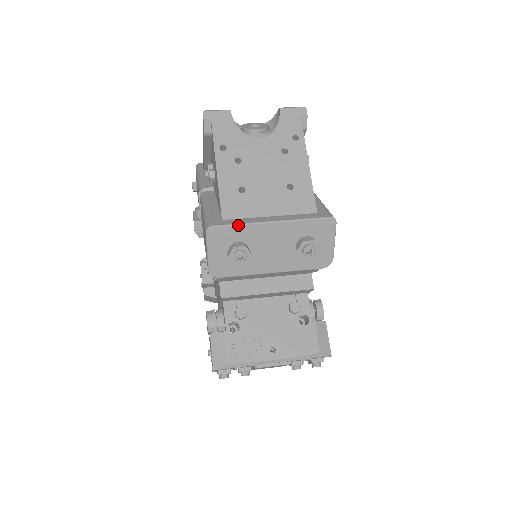
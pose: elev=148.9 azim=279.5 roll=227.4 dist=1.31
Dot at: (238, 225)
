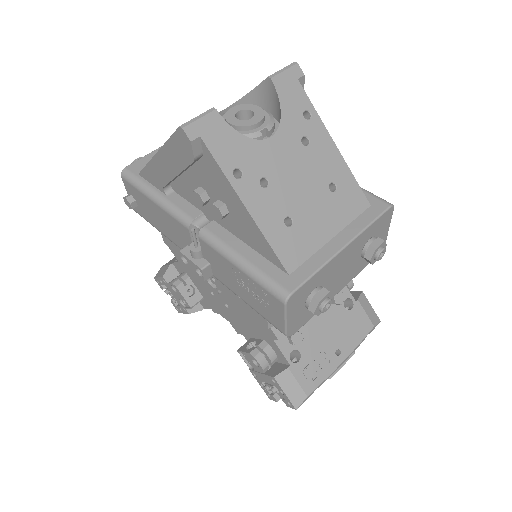
Dot at: (315, 274)
